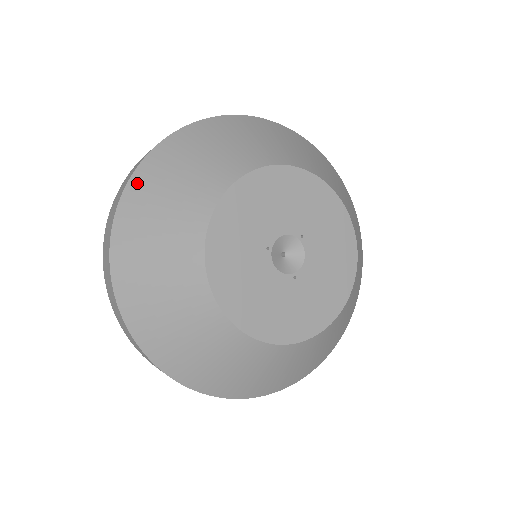
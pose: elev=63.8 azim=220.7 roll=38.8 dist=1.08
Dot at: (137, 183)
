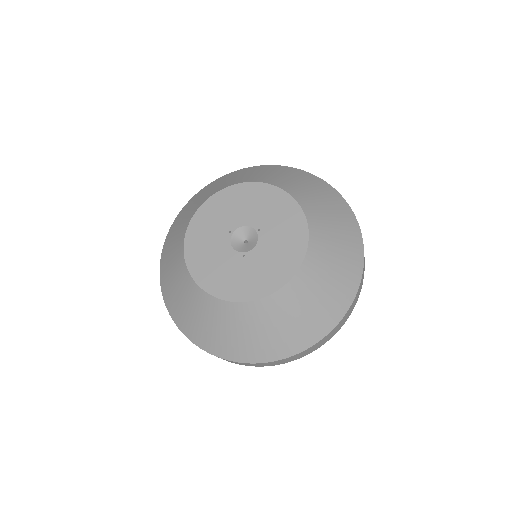
Dot at: (193, 198)
